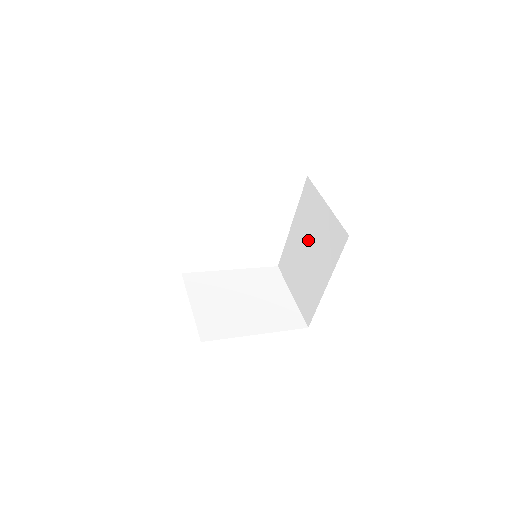
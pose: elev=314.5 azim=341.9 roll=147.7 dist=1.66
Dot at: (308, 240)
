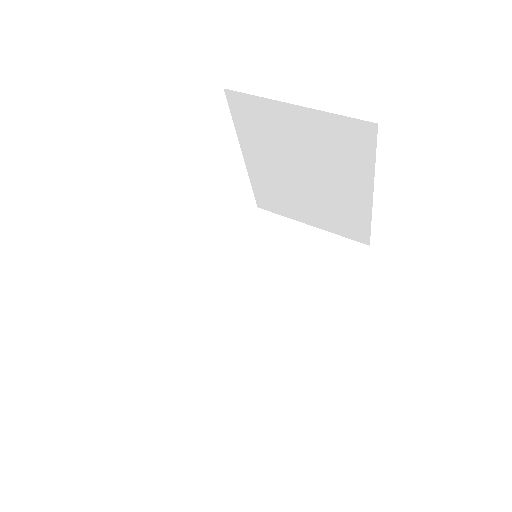
Dot at: (271, 279)
